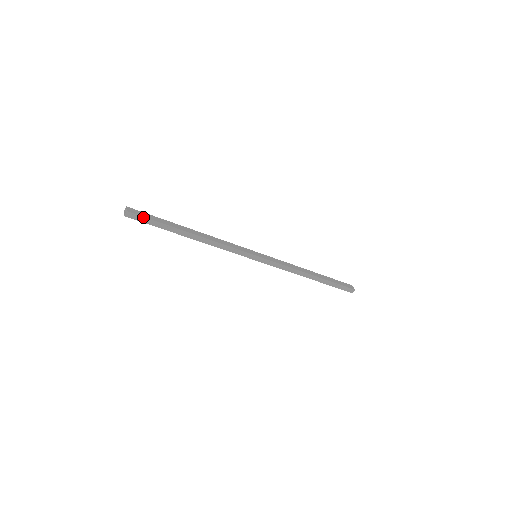
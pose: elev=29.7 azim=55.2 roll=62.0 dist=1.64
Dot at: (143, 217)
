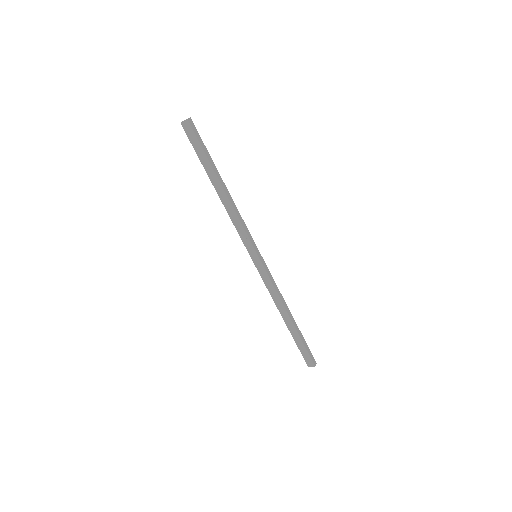
Dot at: (198, 134)
